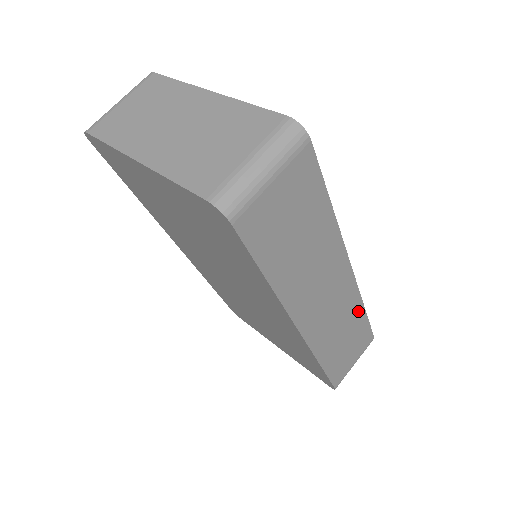
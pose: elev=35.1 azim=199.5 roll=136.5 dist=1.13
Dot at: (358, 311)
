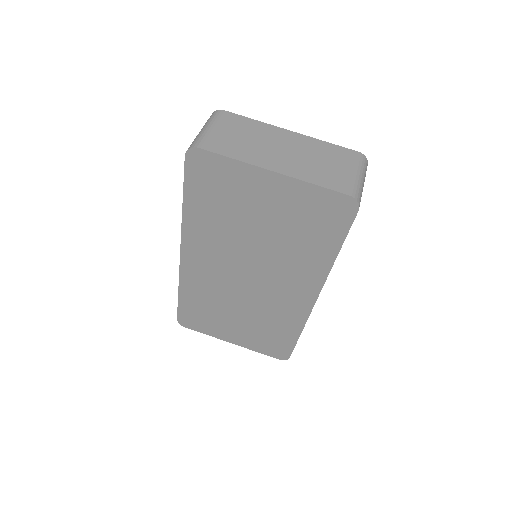
Dot at: occluded
